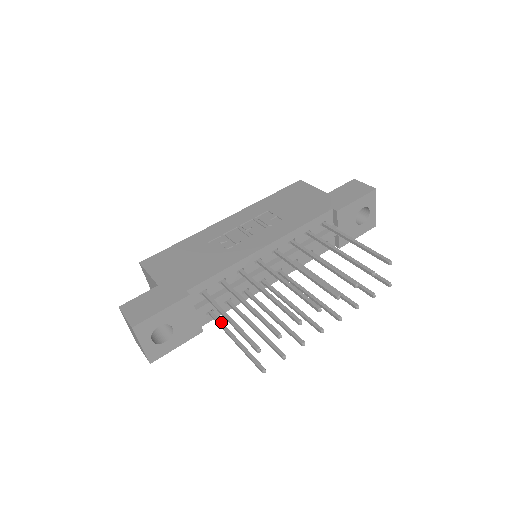
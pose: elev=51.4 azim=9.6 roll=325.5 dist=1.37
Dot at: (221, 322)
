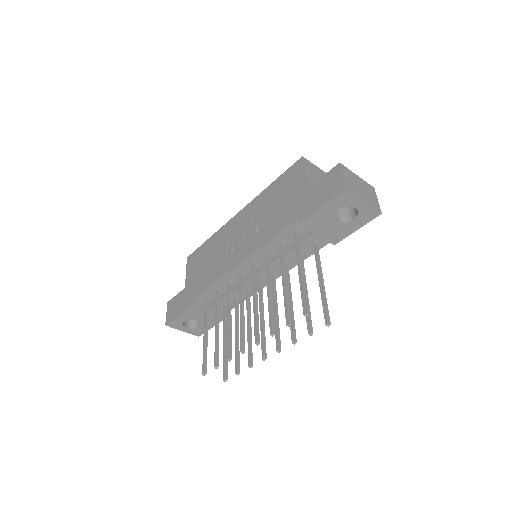
Dot at: (224, 320)
